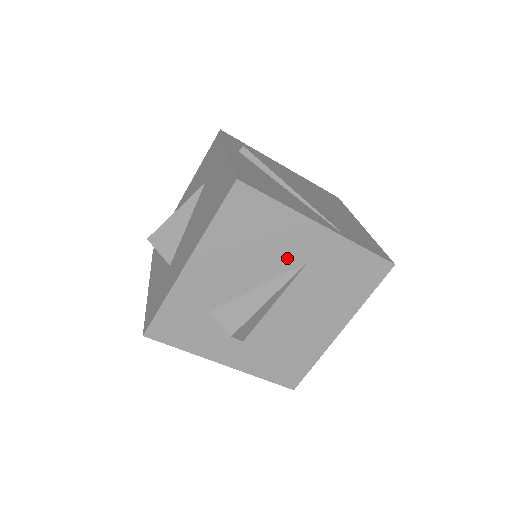
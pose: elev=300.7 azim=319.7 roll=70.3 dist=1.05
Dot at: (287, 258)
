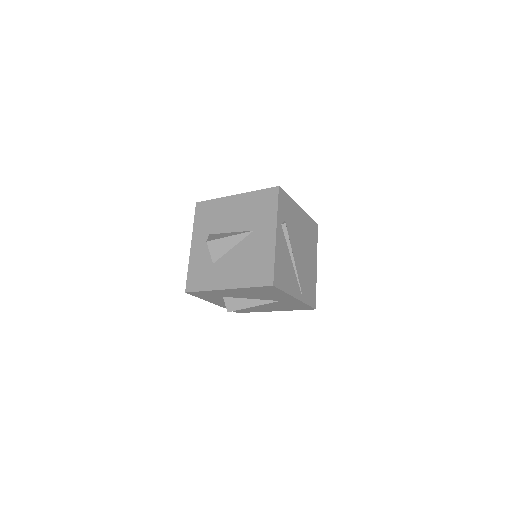
Dot at: (272, 298)
